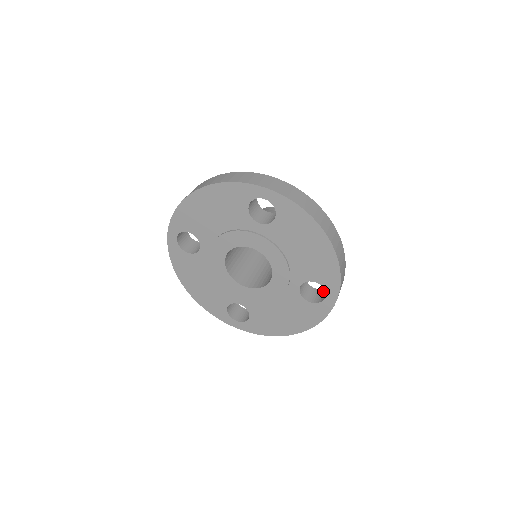
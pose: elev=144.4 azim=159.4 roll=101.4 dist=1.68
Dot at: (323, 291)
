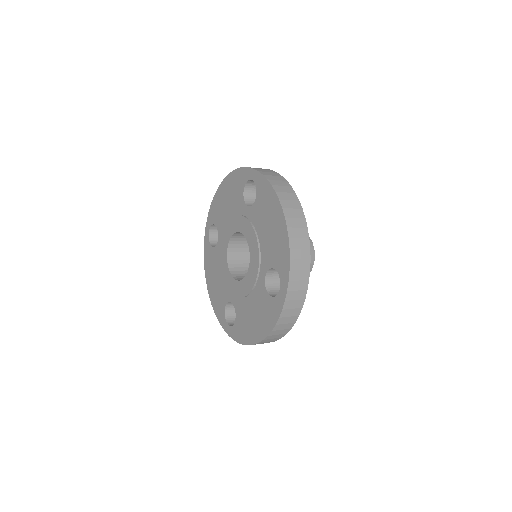
Dot at: occluded
